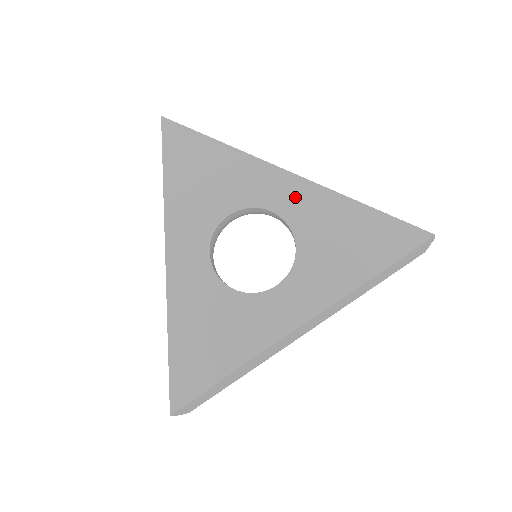
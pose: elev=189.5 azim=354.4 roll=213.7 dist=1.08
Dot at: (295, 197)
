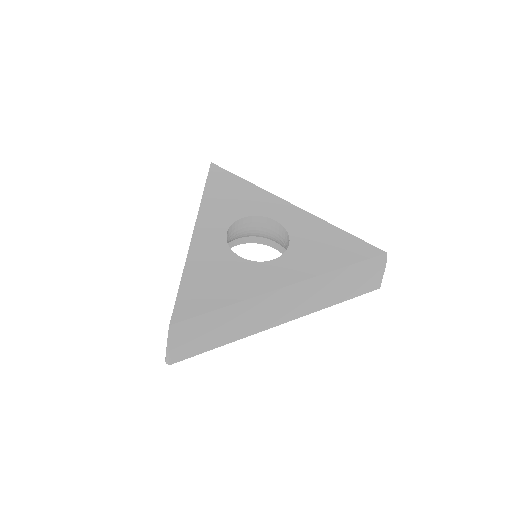
Dot at: (293, 216)
